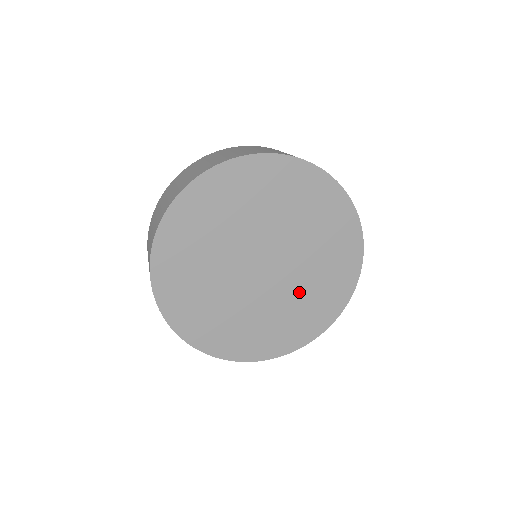
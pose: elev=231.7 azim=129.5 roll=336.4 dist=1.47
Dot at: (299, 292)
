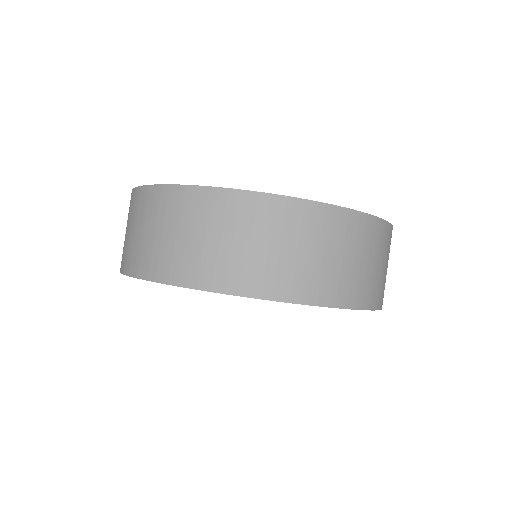
Dot at: occluded
